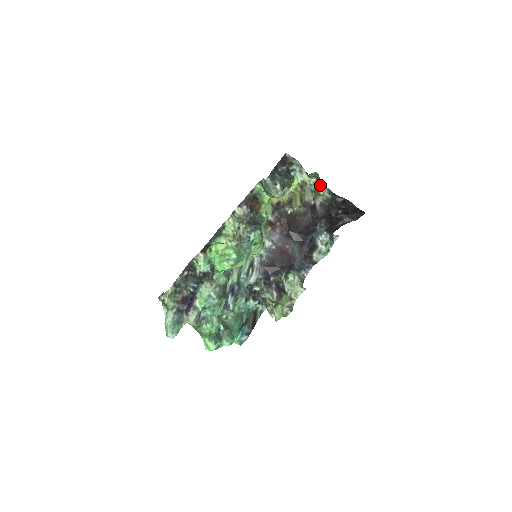
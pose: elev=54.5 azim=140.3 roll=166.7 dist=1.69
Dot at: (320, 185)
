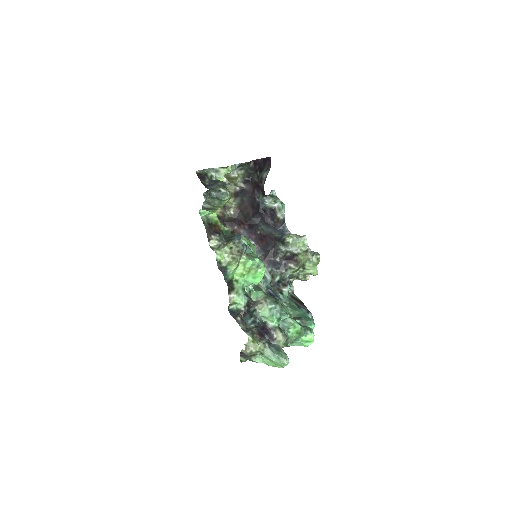
Dot at: (234, 167)
